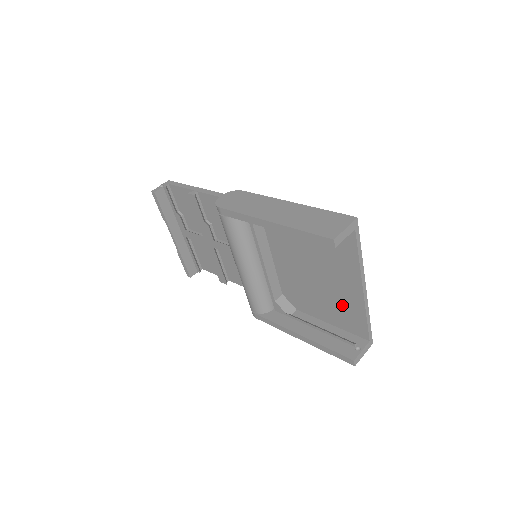
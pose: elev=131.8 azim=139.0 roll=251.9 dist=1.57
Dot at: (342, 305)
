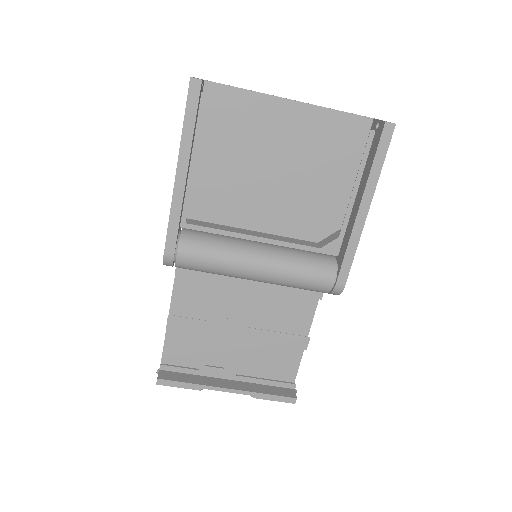
Dot at: (320, 143)
